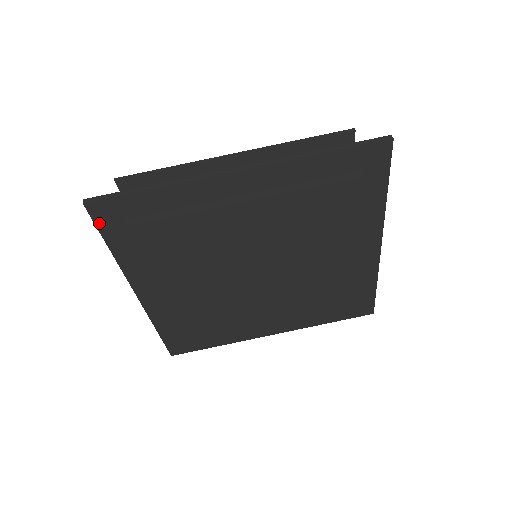
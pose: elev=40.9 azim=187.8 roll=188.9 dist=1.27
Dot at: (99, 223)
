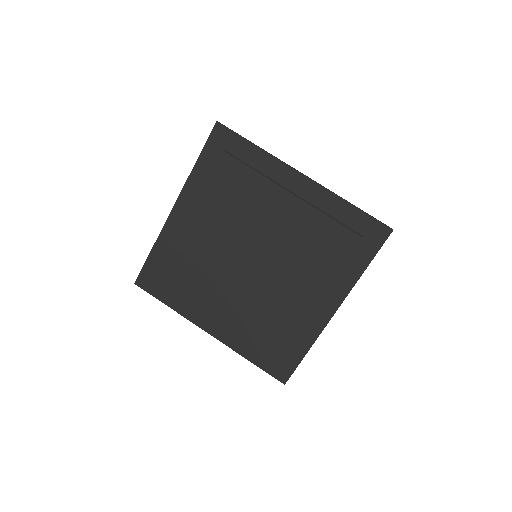
Dot at: (149, 291)
